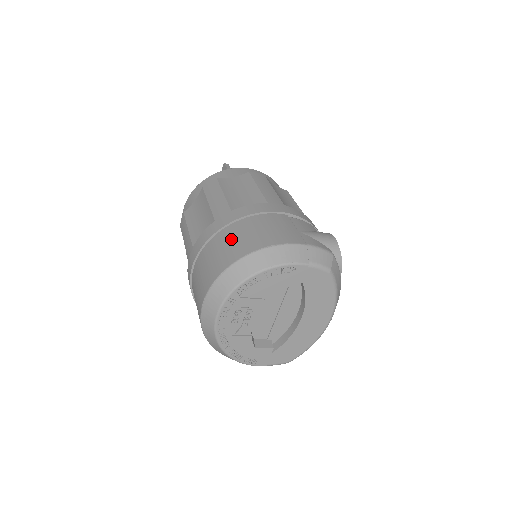
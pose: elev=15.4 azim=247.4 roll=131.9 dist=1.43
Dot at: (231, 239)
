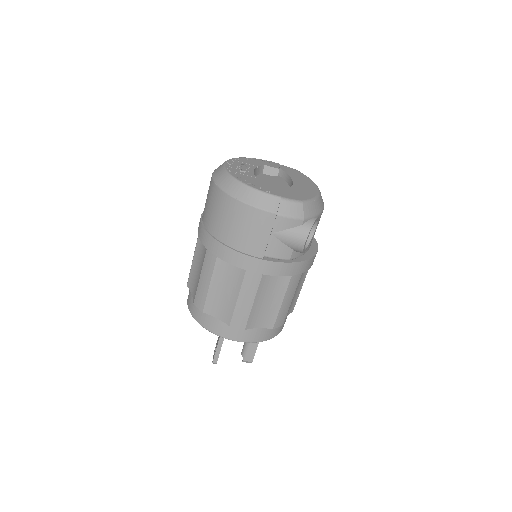
Dot at: occluded
